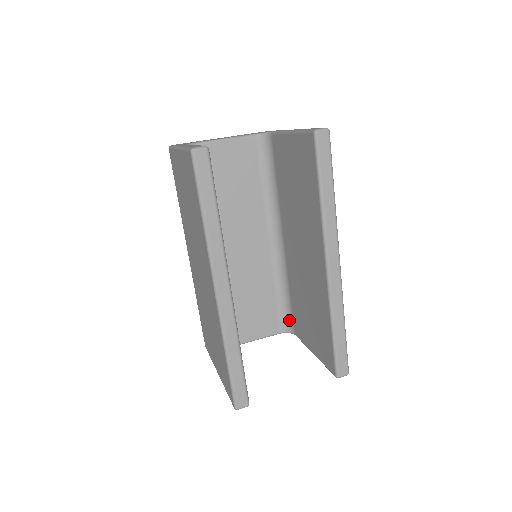
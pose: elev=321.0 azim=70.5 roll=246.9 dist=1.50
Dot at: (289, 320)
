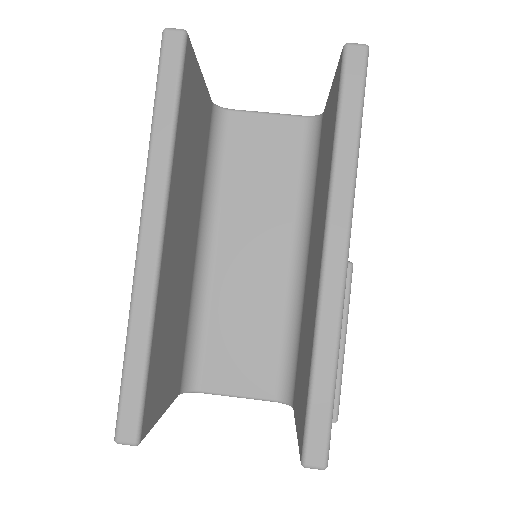
Dot at: (291, 383)
